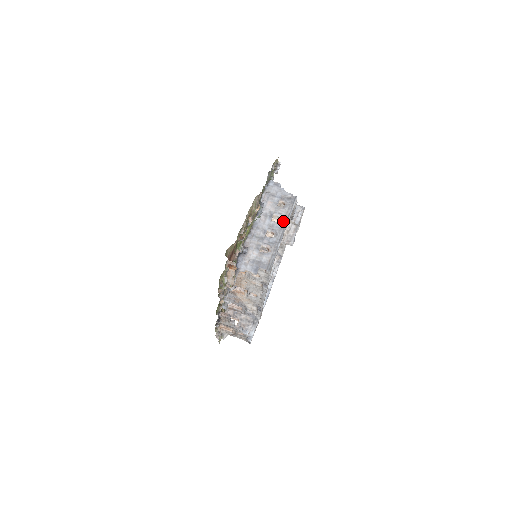
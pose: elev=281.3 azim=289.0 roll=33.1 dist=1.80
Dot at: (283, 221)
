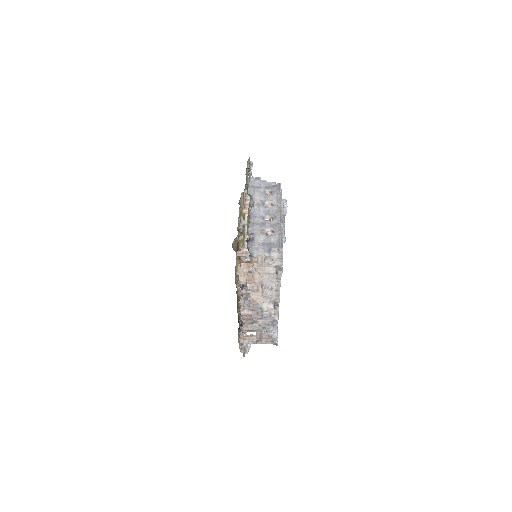
Dot at: (276, 205)
